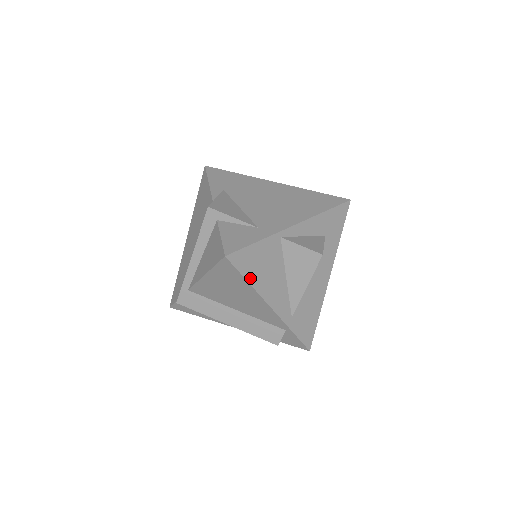
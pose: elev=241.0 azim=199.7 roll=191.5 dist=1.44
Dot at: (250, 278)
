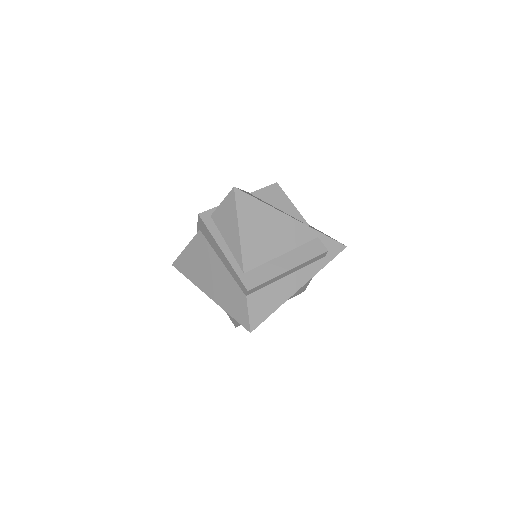
Dot at: (260, 201)
